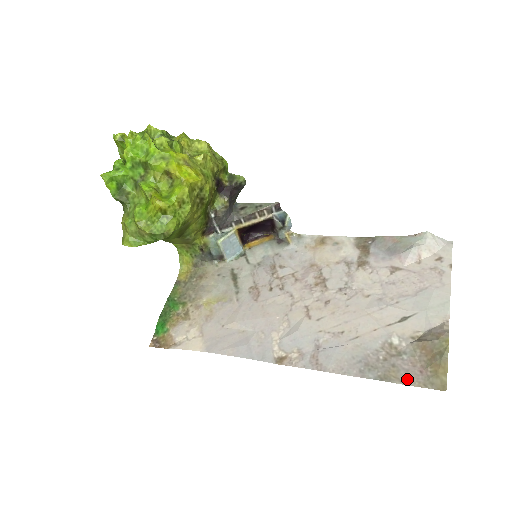
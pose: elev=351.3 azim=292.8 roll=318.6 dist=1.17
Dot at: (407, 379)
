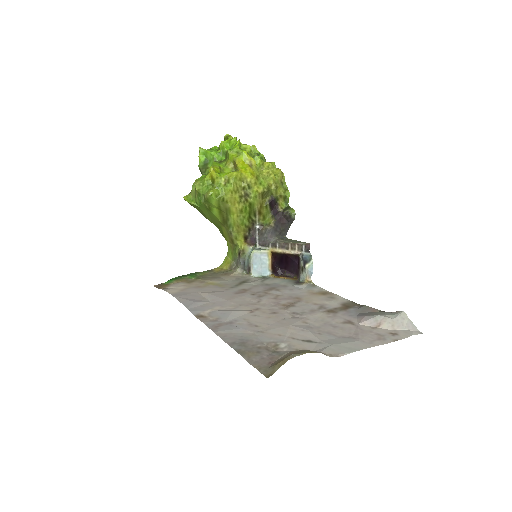
Dot at: (254, 361)
